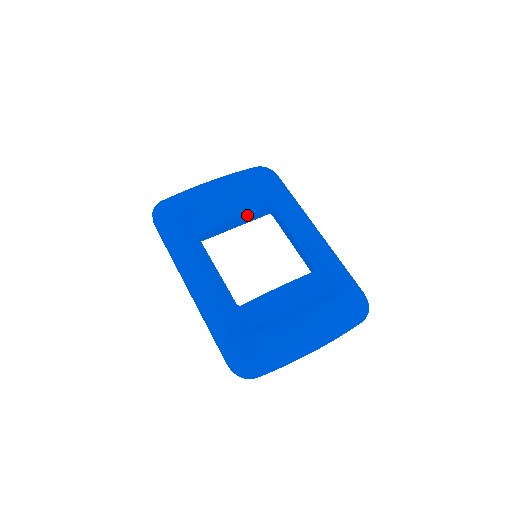
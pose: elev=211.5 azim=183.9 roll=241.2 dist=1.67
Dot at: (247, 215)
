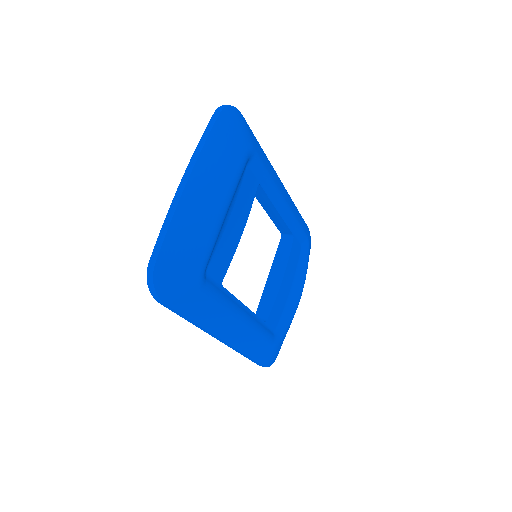
Dot at: (247, 216)
